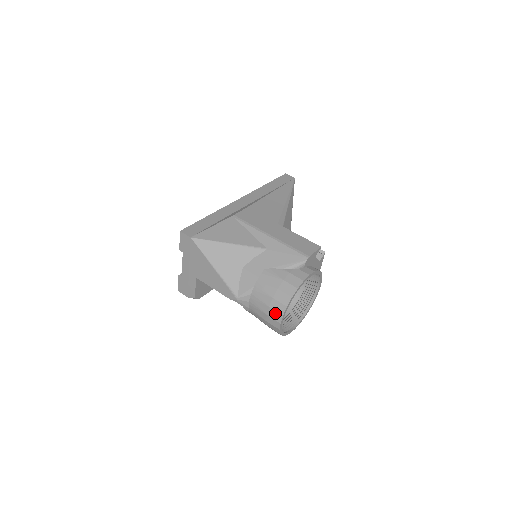
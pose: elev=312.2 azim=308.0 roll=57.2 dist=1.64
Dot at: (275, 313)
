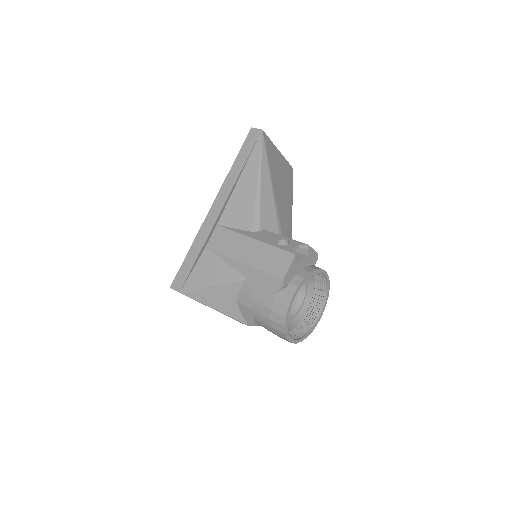
Dot at: (281, 337)
